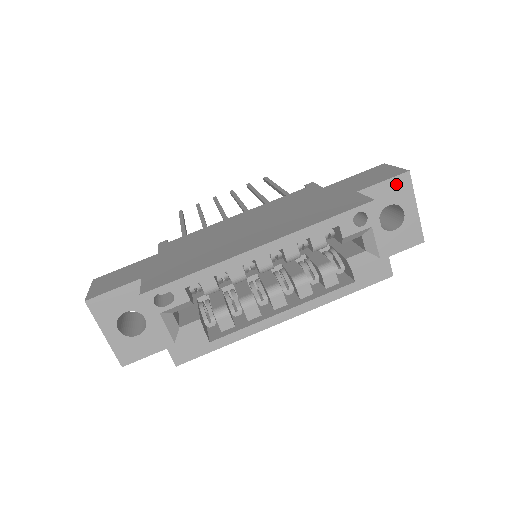
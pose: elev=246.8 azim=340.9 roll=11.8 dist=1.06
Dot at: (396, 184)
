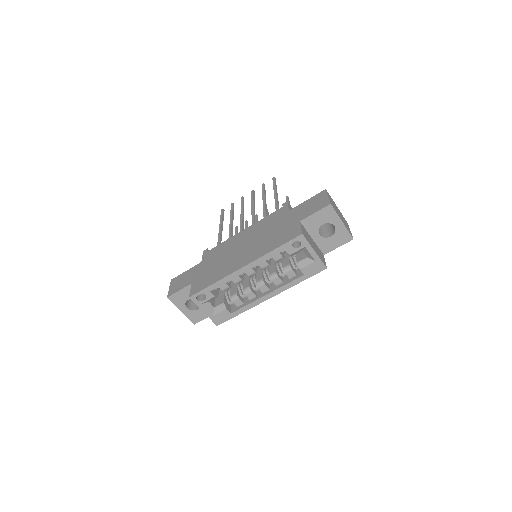
Dot at: (324, 212)
